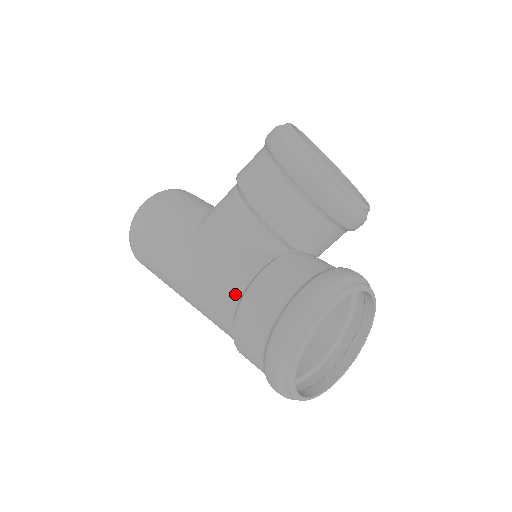
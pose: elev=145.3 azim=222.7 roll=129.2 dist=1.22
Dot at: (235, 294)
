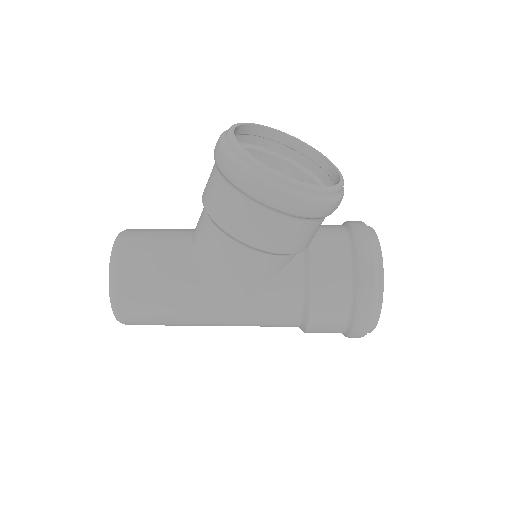
Dot at: (295, 313)
